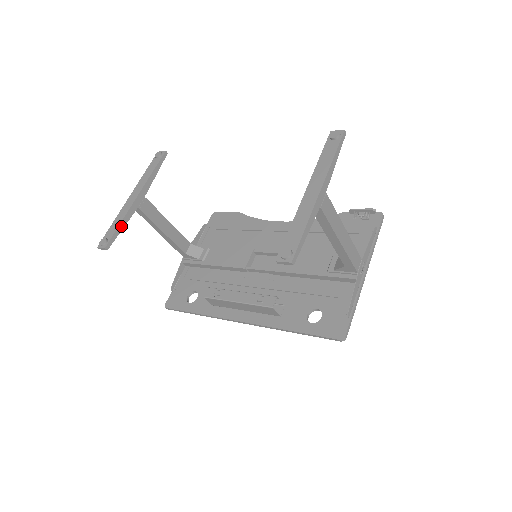
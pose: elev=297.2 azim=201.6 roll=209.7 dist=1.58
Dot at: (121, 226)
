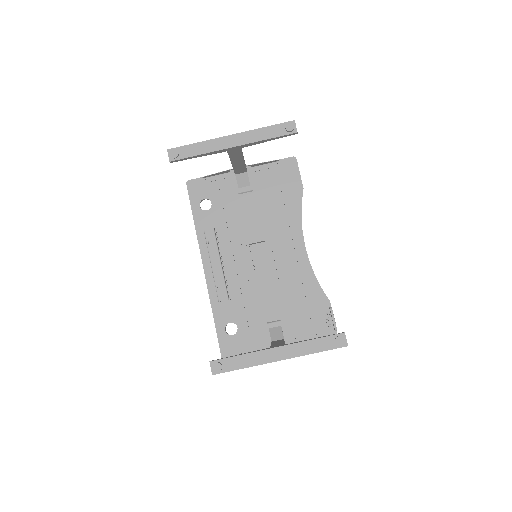
Dot at: (198, 156)
